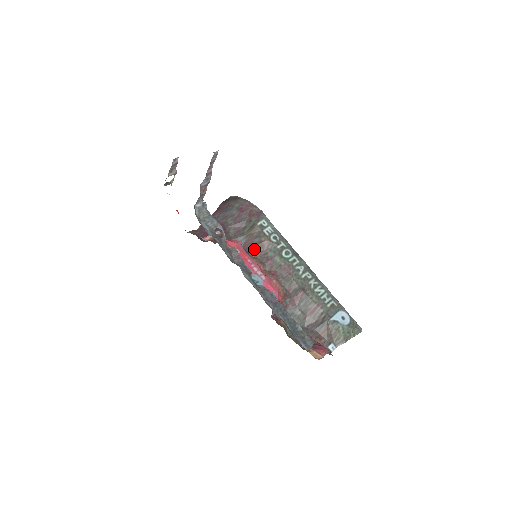
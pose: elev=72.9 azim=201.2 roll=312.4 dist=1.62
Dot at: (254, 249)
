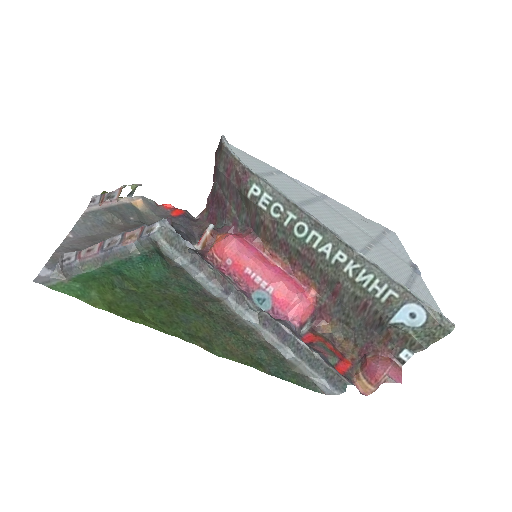
Dot at: (261, 232)
